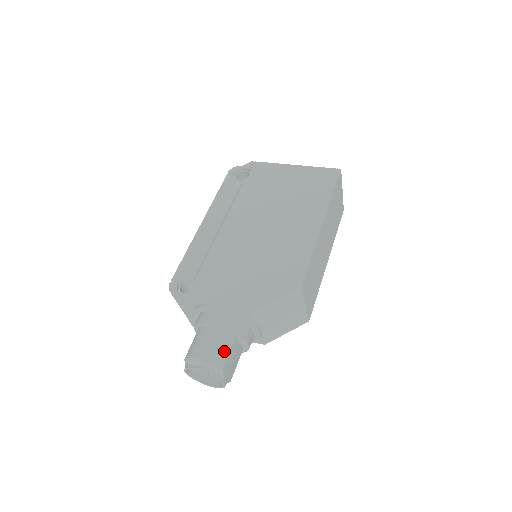
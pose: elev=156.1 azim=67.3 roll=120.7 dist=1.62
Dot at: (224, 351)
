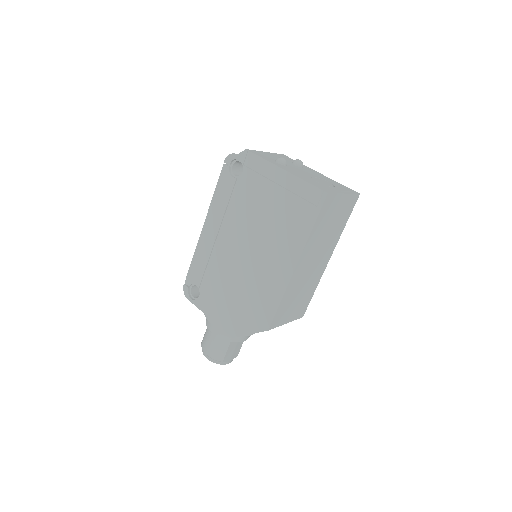
Dot at: (222, 351)
